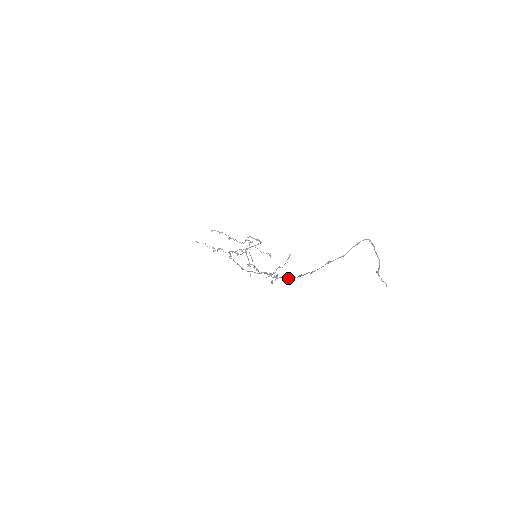
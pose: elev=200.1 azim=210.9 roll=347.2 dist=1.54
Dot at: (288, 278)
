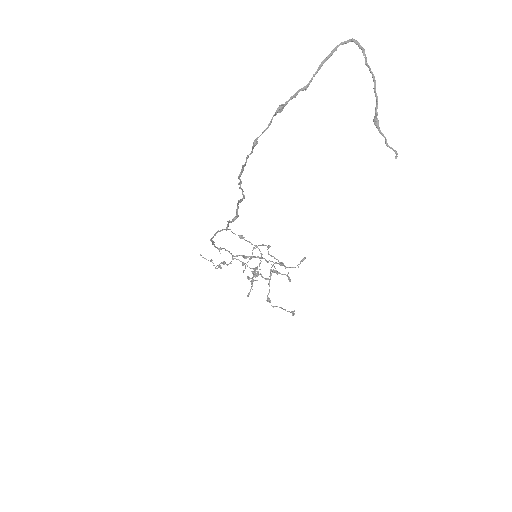
Dot at: occluded
